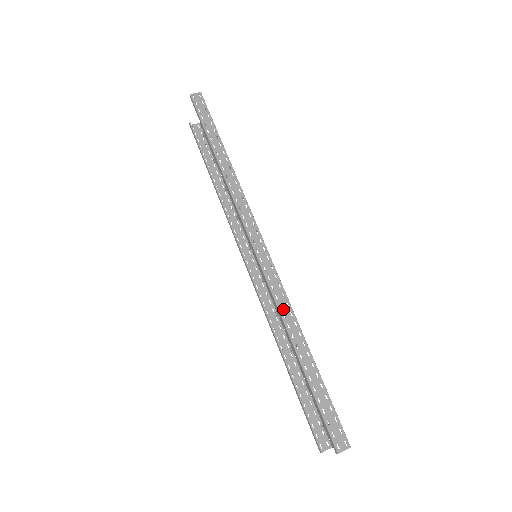
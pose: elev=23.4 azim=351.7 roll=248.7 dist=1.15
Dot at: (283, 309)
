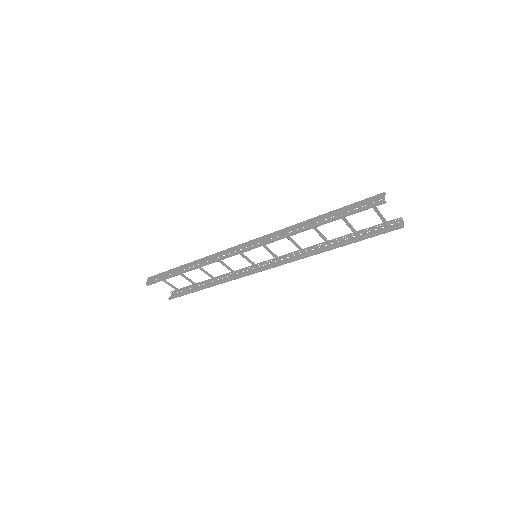
Dot at: (286, 233)
